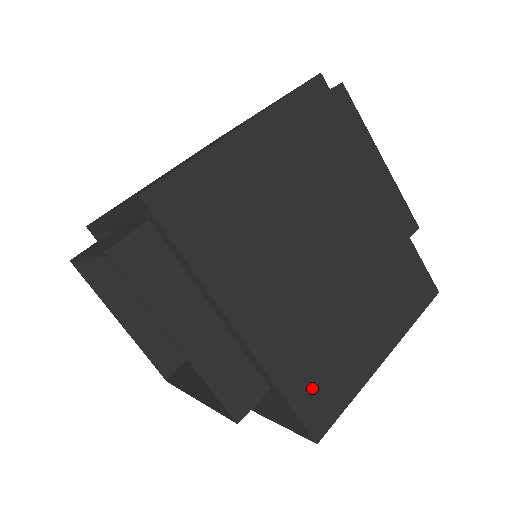
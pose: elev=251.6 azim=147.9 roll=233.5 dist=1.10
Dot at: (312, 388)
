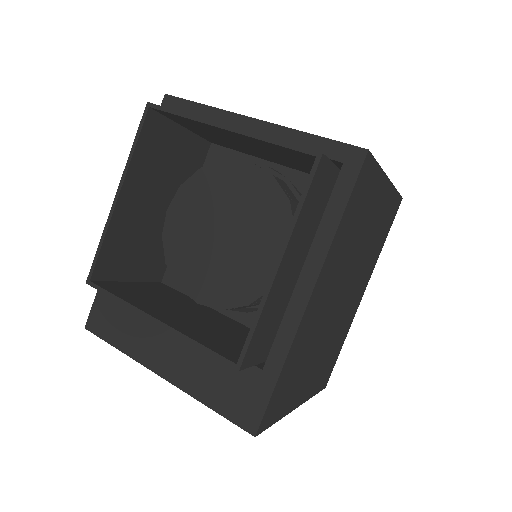
Dot at: (284, 387)
